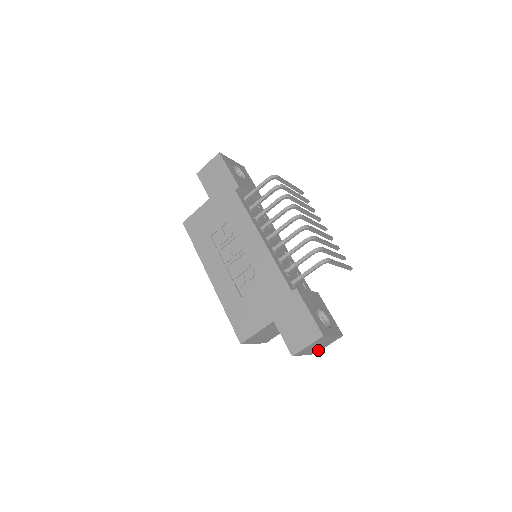
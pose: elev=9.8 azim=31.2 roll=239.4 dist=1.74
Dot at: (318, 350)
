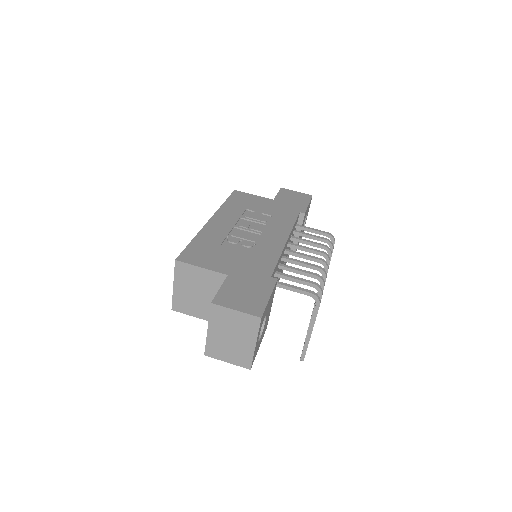
Dot at: (215, 353)
